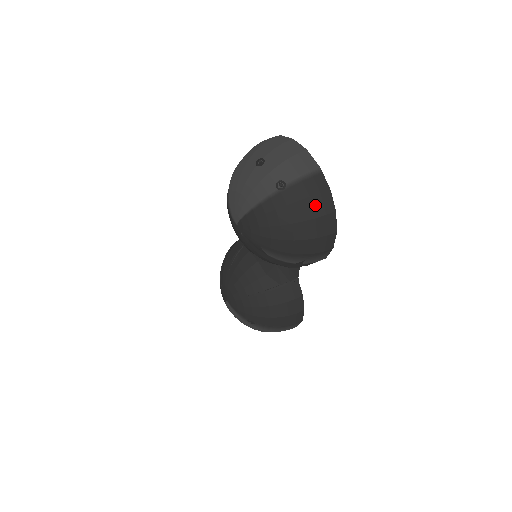
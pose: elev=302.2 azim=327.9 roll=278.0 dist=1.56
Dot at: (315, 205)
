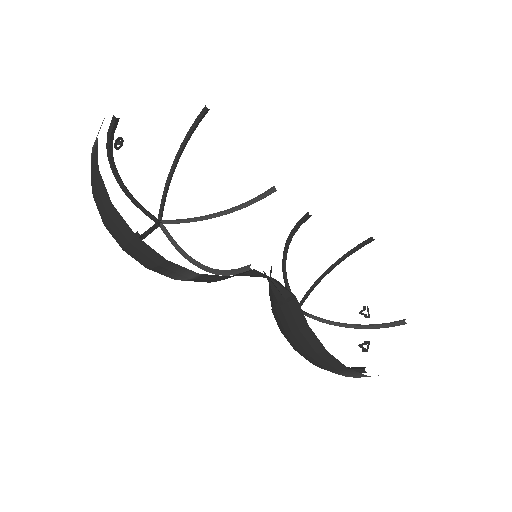
Dot at: (98, 199)
